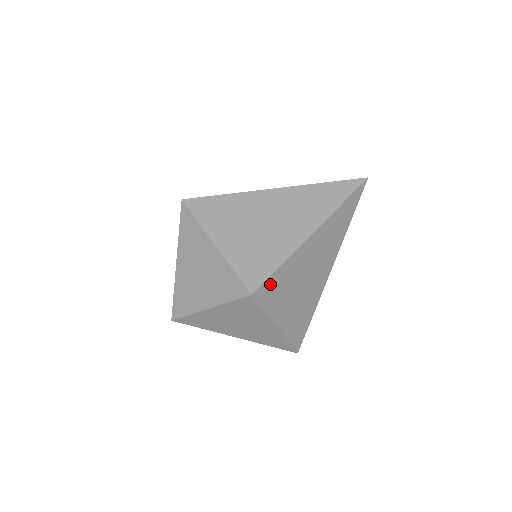
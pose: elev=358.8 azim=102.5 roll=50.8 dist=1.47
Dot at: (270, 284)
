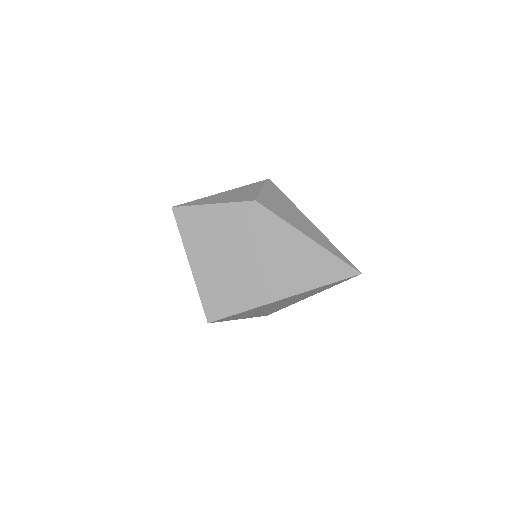
Dot at: occluded
